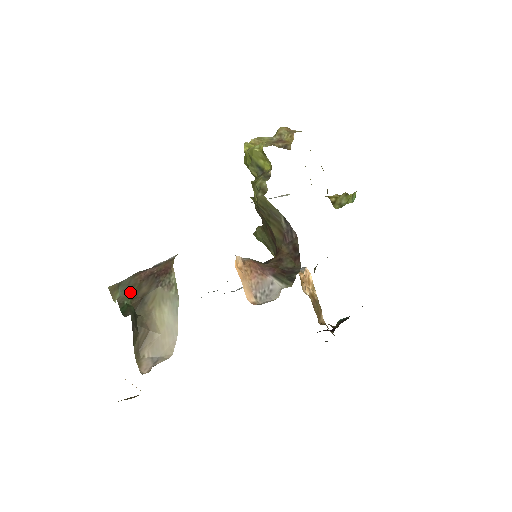
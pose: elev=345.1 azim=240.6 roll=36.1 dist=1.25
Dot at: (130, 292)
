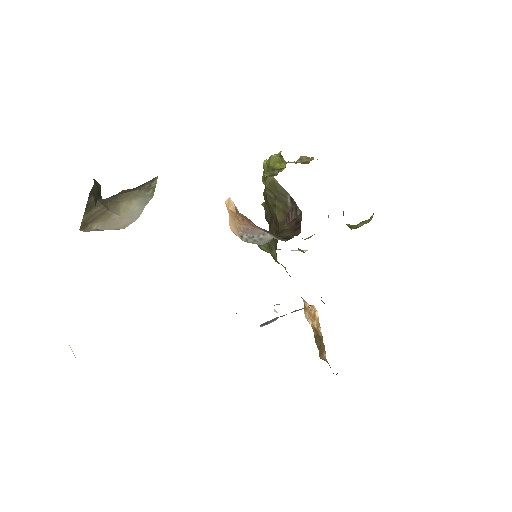
Dot at: occluded
